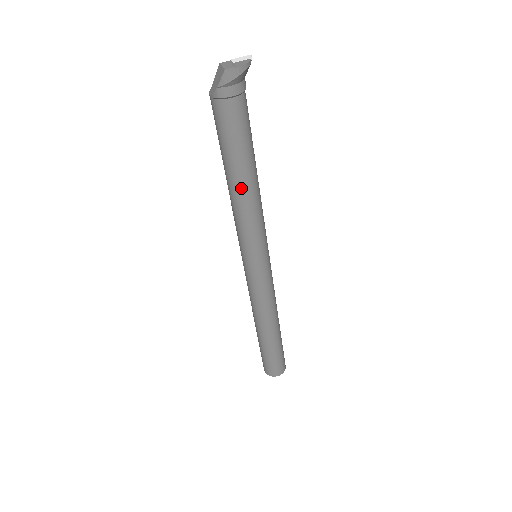
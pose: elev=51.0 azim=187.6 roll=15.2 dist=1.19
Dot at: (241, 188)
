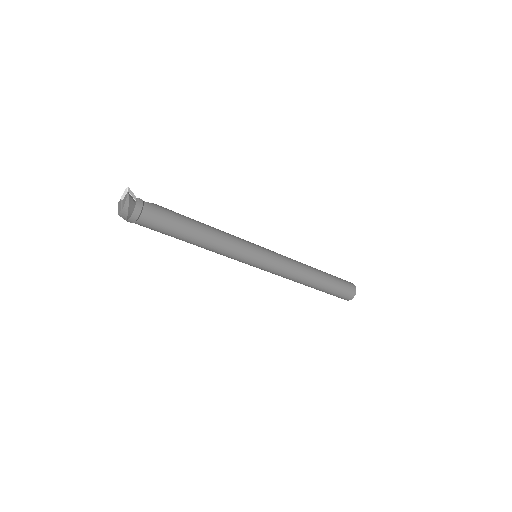
Dot at: (198, 244)
